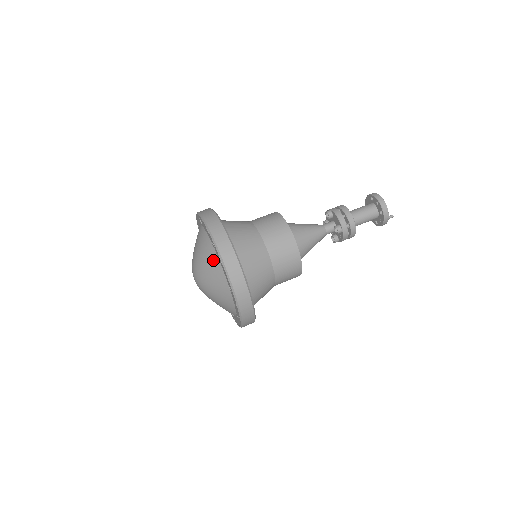
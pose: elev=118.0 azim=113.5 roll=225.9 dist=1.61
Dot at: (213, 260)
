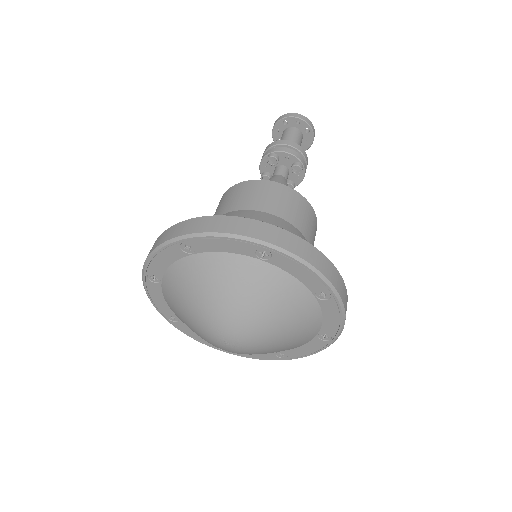
Dot at: (271, 279)
